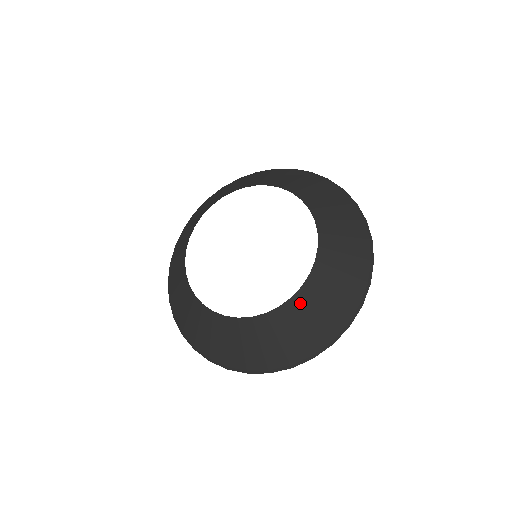
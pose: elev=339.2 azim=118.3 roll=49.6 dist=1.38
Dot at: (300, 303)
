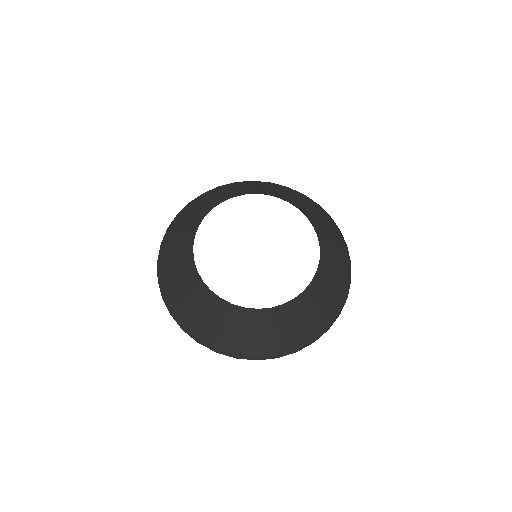
Dot at: (317, 285)
